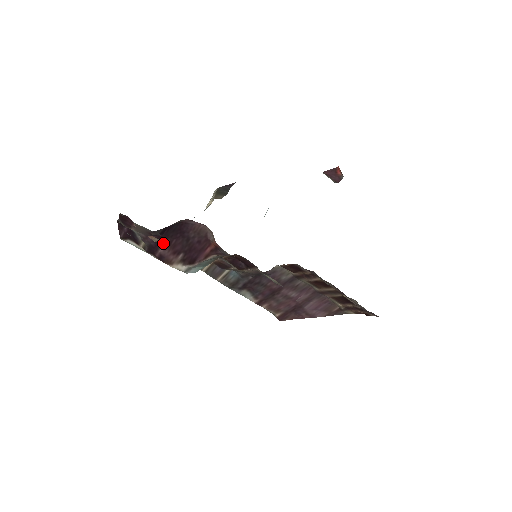
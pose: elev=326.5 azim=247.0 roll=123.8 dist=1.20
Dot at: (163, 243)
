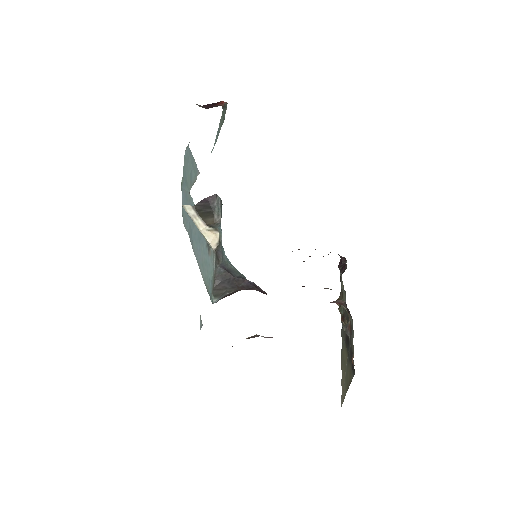
Dot at: occluded
